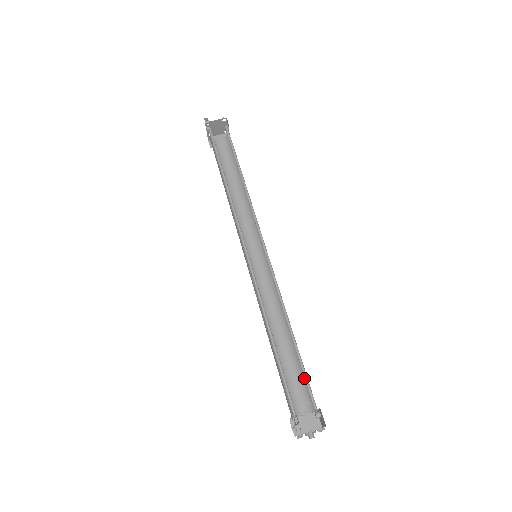
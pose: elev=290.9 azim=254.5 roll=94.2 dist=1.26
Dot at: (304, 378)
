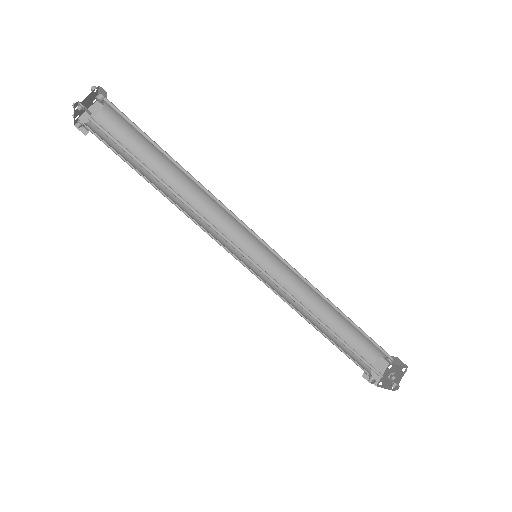
Dot at: occluded
